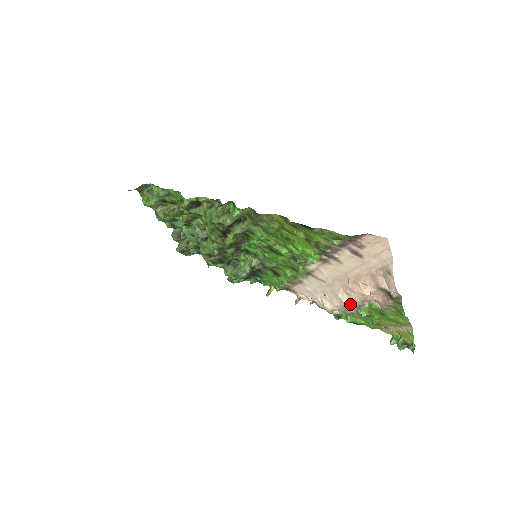
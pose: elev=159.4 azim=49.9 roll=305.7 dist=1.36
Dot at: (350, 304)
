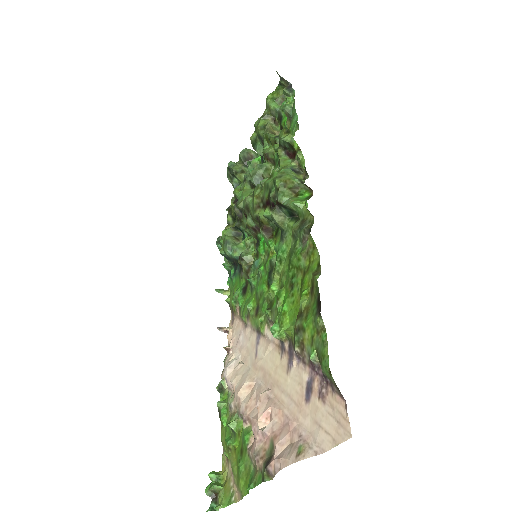
Dot at: (240, 401)
